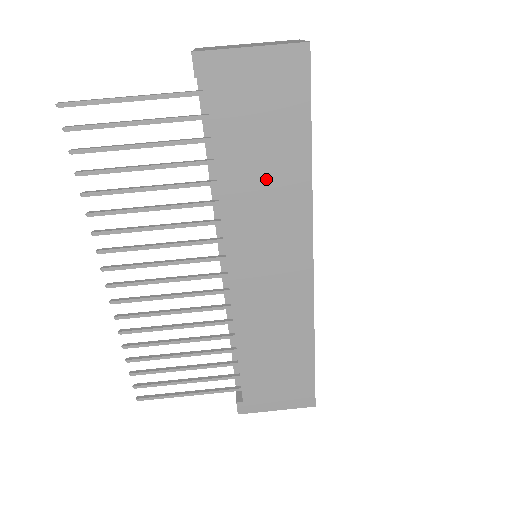
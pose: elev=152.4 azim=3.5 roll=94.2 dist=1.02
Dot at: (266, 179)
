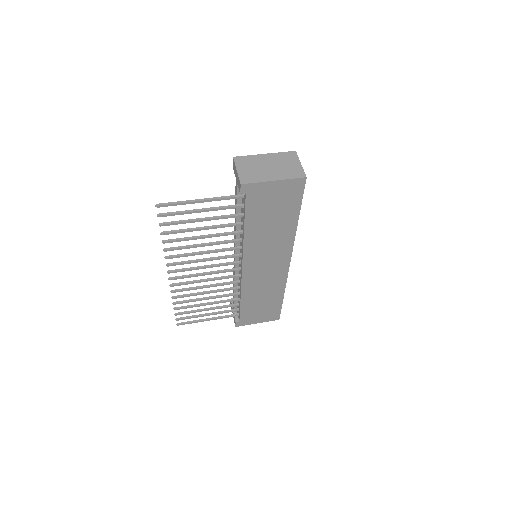
Dot at: (271, 232)
